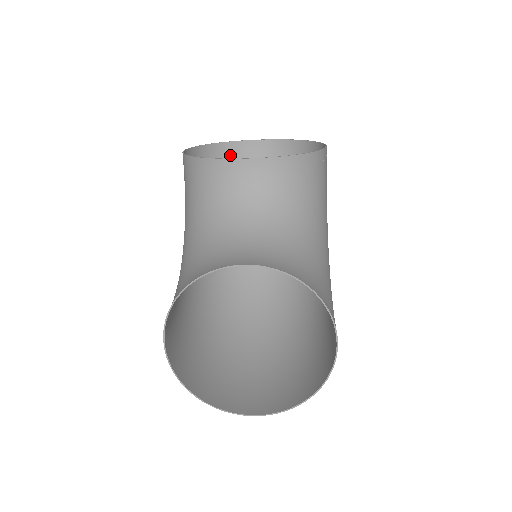
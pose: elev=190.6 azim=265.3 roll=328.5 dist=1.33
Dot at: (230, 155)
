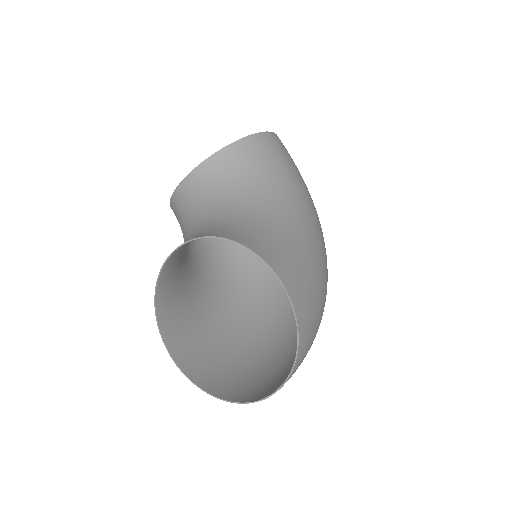
Dot at: occluded
